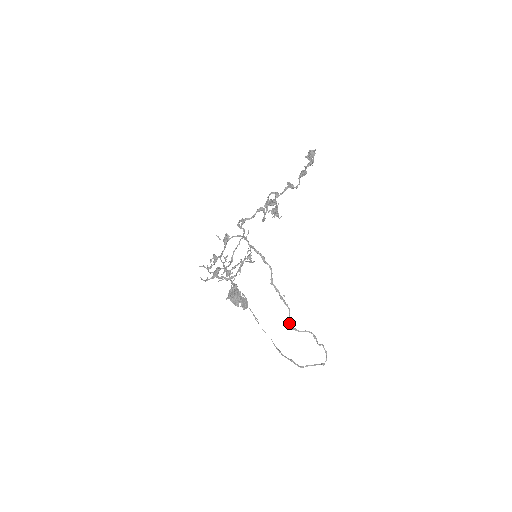
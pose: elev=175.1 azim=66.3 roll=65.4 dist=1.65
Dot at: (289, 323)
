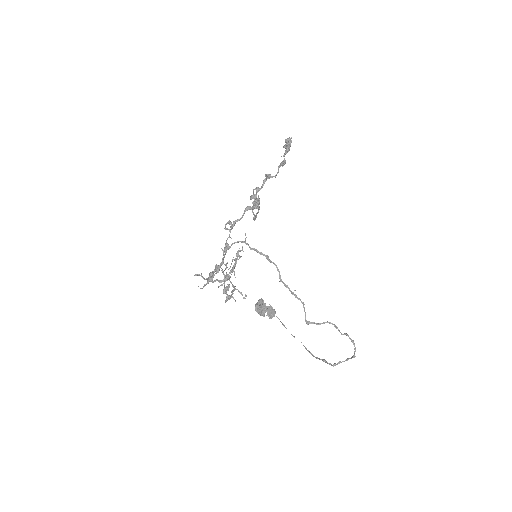
Dot at: (305, 318)
